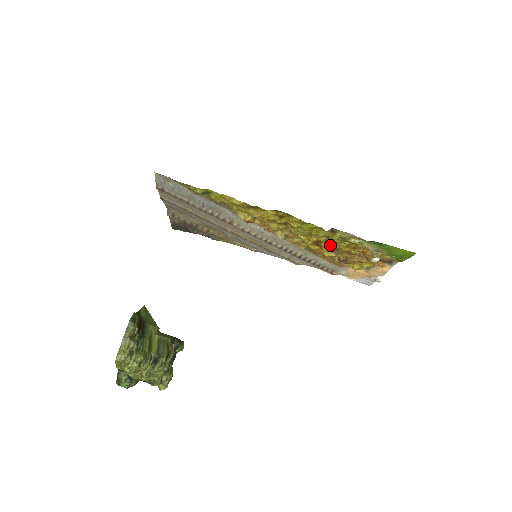
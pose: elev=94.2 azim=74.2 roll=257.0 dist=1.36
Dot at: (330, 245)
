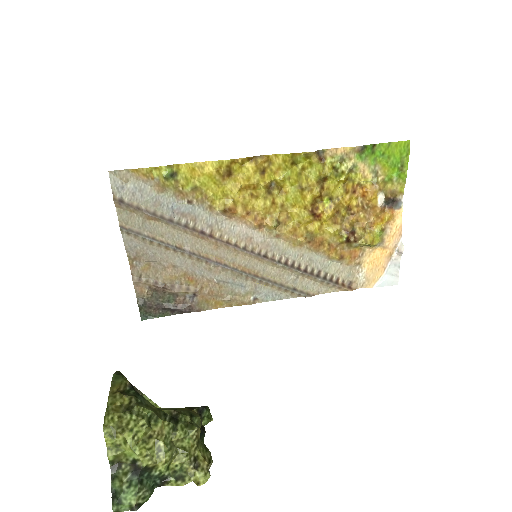
Dot at: (328, 204)
